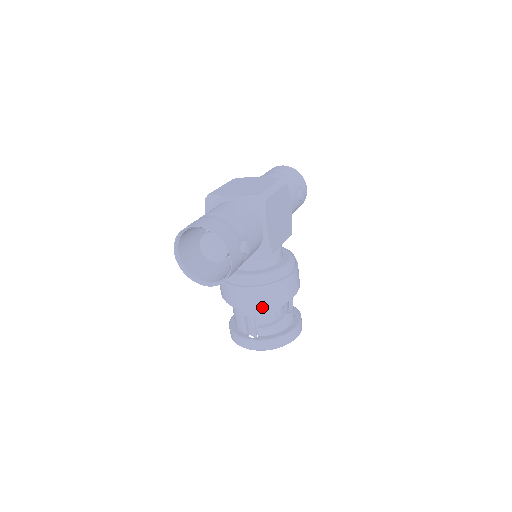
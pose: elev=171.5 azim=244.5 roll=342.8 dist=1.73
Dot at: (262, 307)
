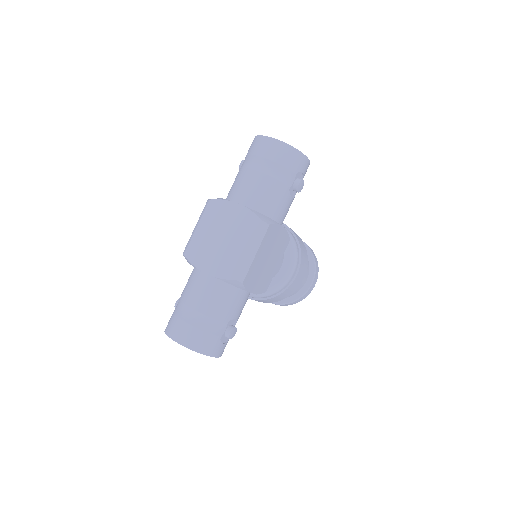
Dot at: occluded
